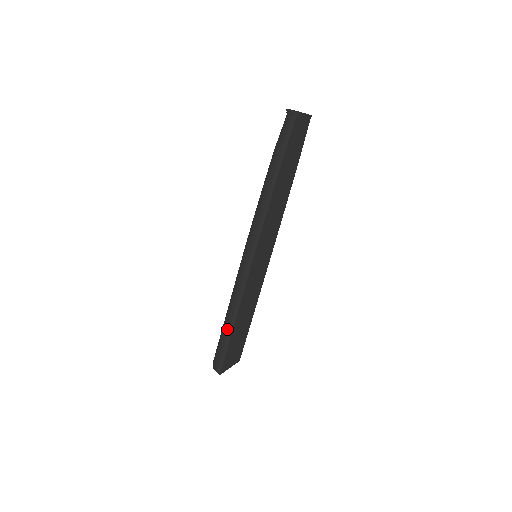
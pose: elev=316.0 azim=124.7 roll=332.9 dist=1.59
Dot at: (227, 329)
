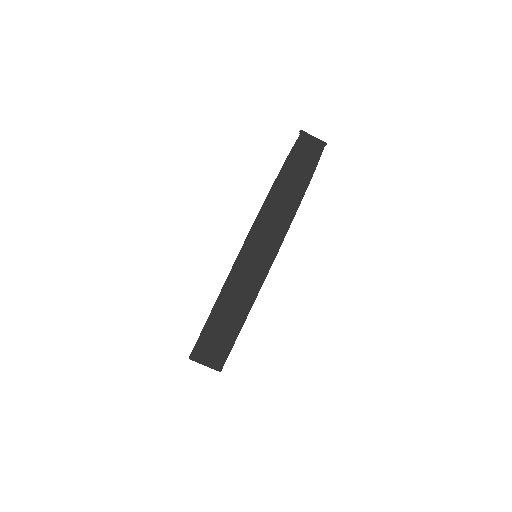
Dot at: occluded
